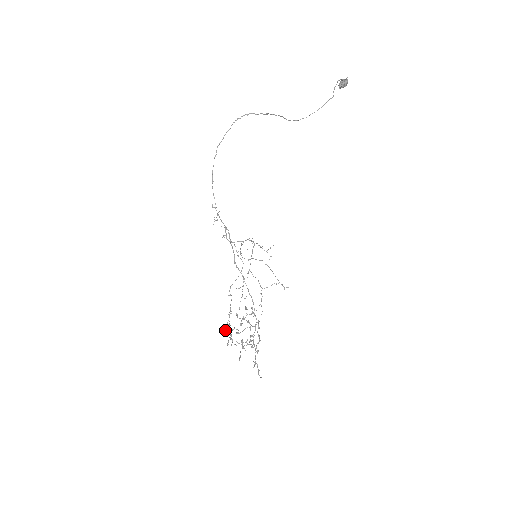
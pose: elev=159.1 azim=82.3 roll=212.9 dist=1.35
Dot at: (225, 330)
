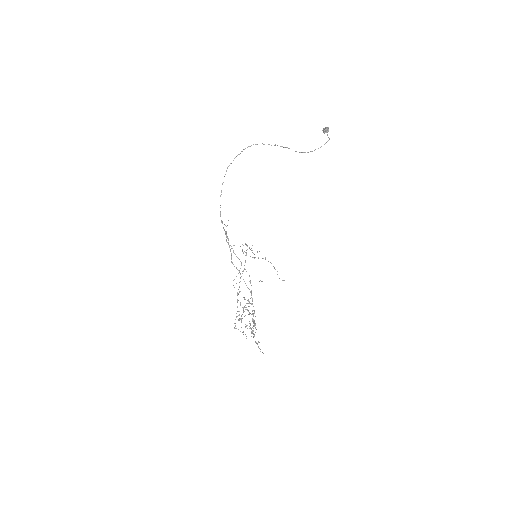
Dot at: occluded
